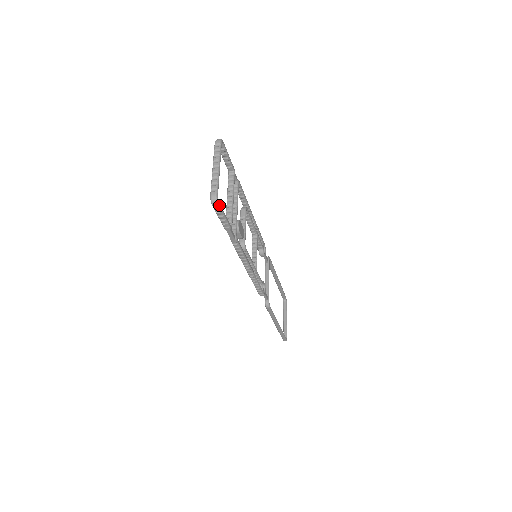
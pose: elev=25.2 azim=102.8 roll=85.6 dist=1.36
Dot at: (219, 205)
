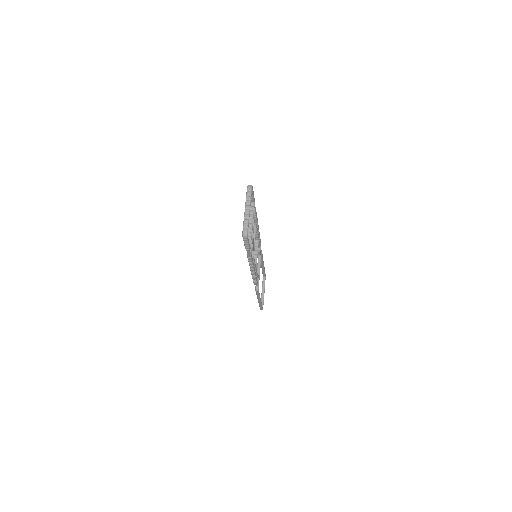
Dot at: (247, 238)
